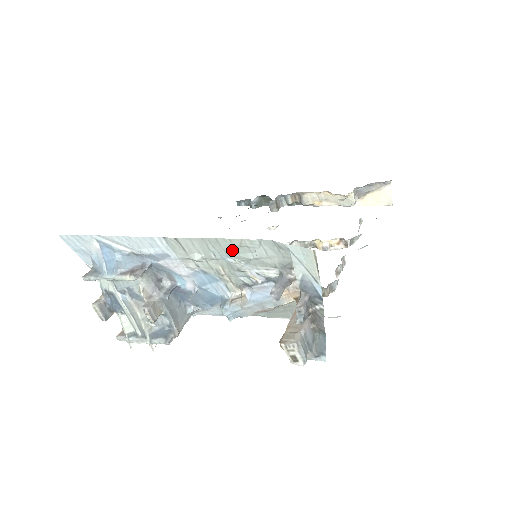
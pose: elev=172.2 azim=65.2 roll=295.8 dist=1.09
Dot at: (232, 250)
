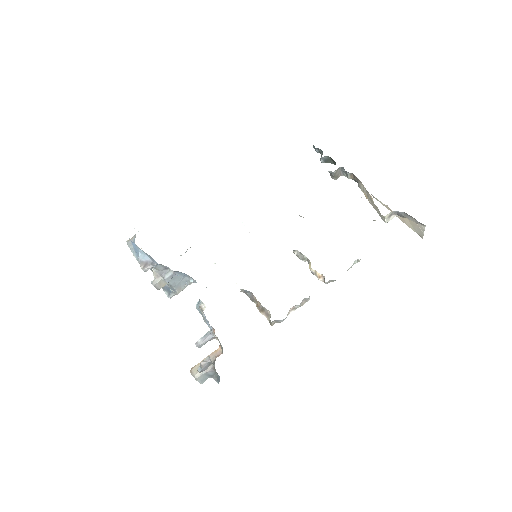
Dot at: occluded
